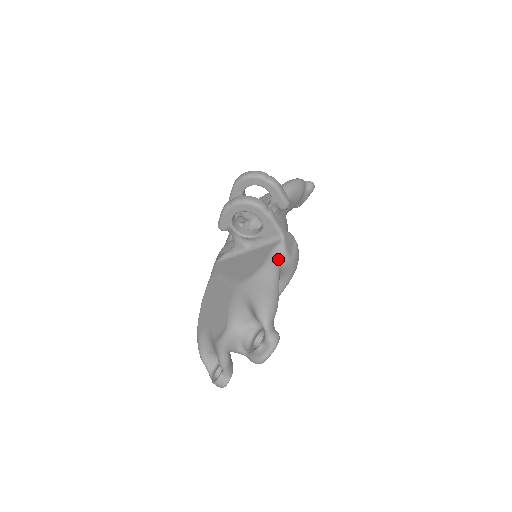
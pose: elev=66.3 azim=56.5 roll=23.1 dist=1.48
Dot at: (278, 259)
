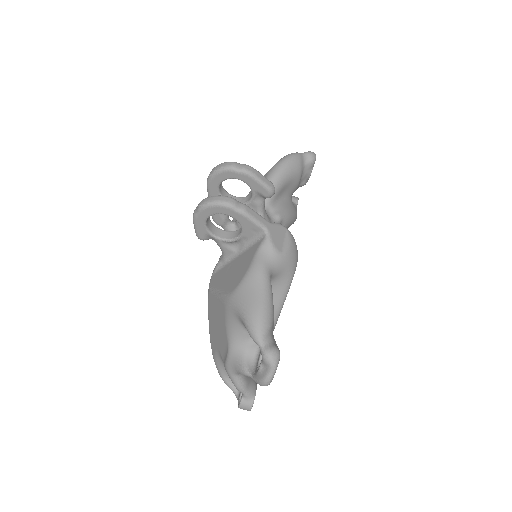
Dot at: (265, 259)
